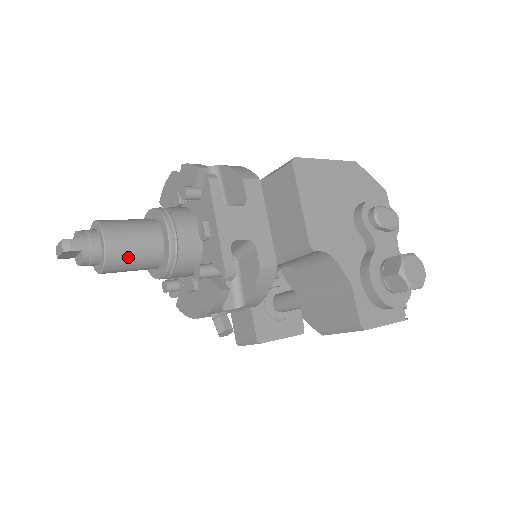
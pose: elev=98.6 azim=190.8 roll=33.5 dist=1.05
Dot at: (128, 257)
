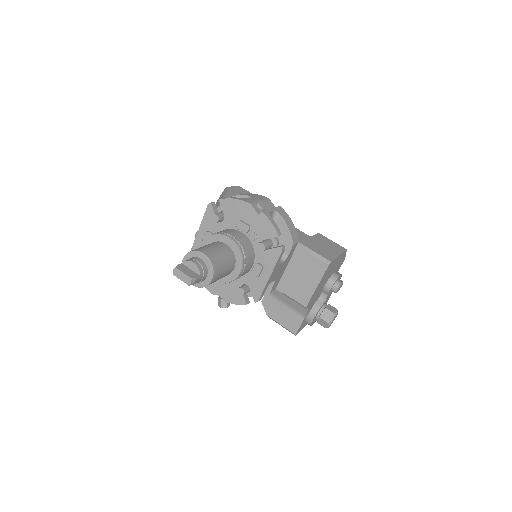
Dot at: occluded
